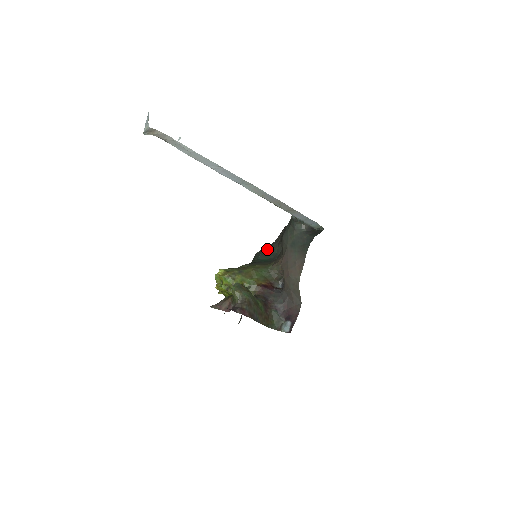
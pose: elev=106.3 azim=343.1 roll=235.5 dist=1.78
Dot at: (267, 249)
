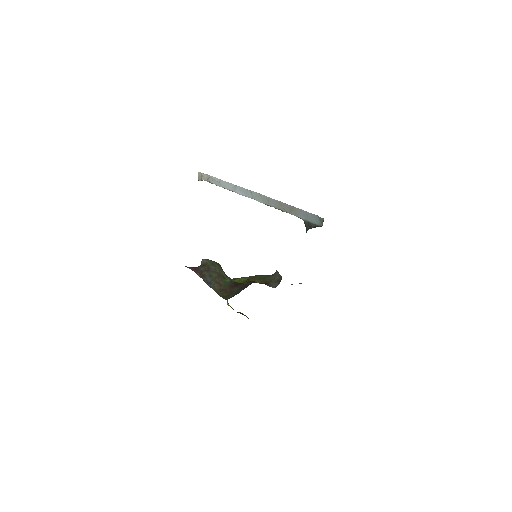
Dot at: occluded
